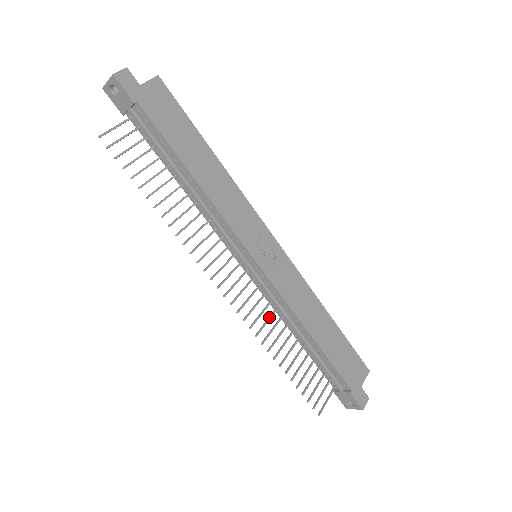
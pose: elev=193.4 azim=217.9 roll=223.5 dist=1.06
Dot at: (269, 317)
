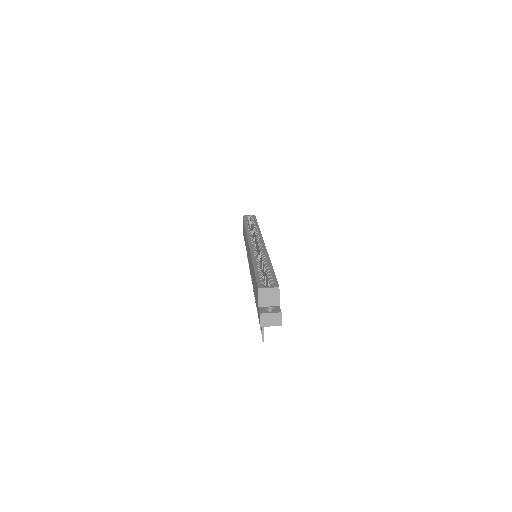
Dot at: occluded
